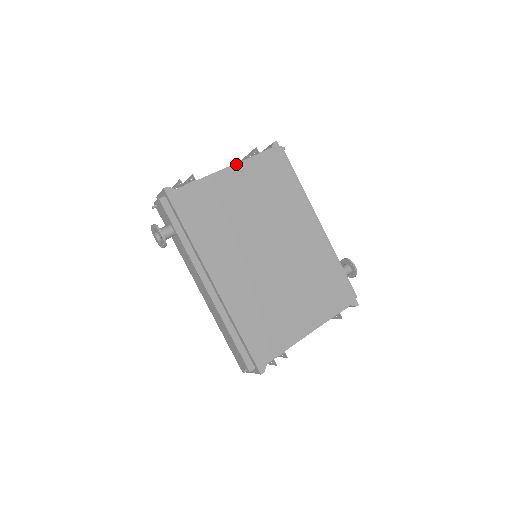
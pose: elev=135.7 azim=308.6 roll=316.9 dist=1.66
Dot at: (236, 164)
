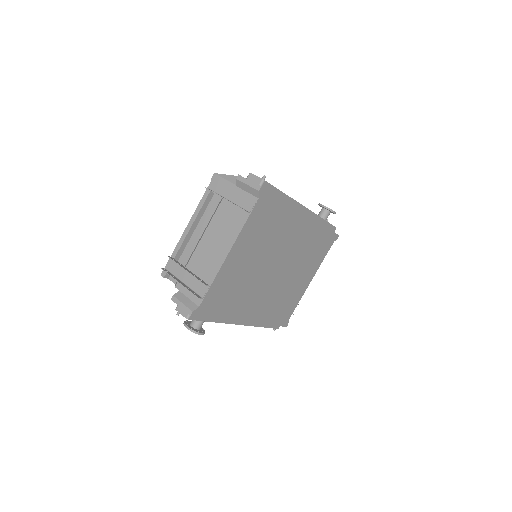
Dot at: (235, 243)
